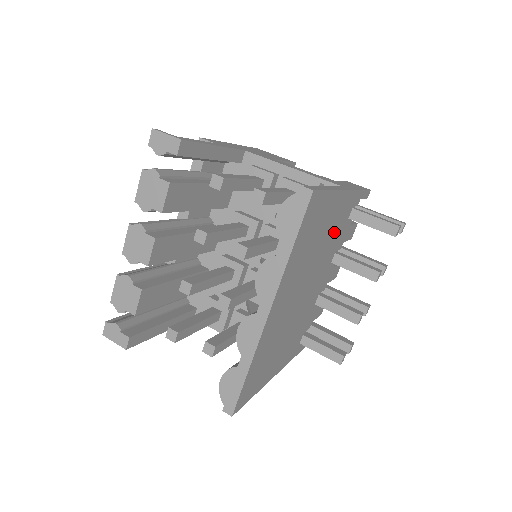
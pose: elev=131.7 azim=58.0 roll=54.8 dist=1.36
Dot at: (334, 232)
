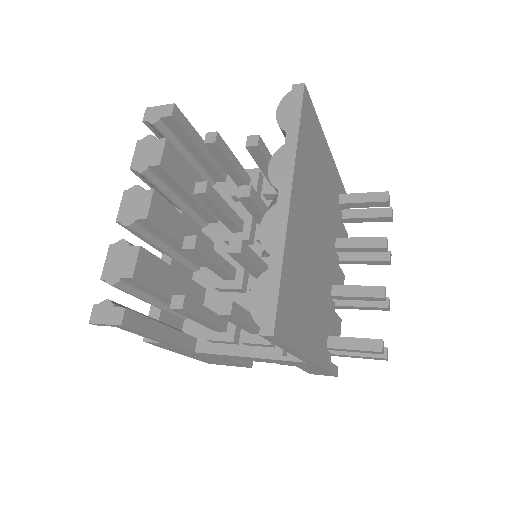
Dot at: (330, 197)
